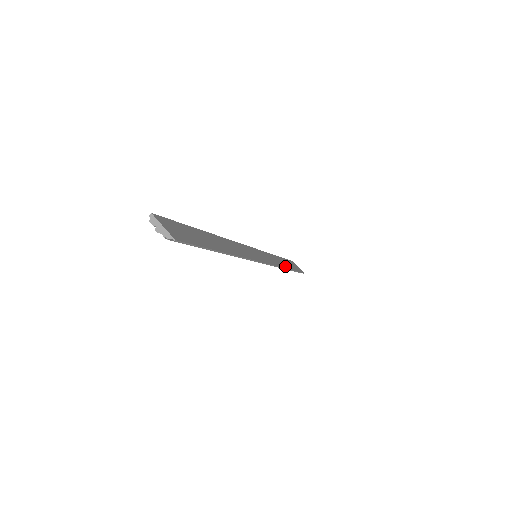
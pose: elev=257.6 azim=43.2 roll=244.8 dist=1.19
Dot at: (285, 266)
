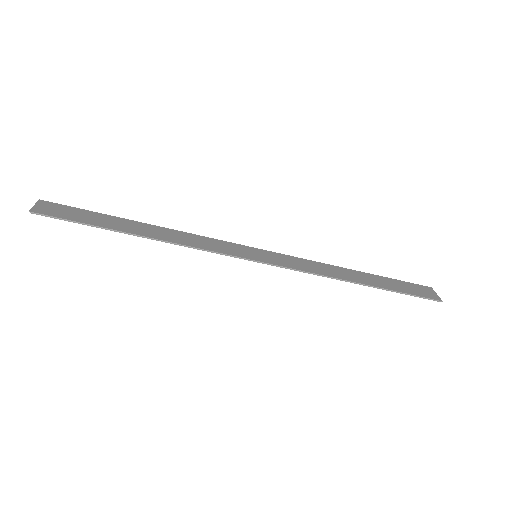
Dot at: (351, 279)
